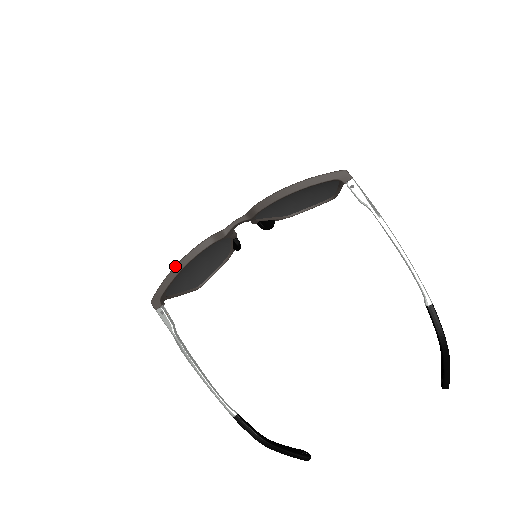
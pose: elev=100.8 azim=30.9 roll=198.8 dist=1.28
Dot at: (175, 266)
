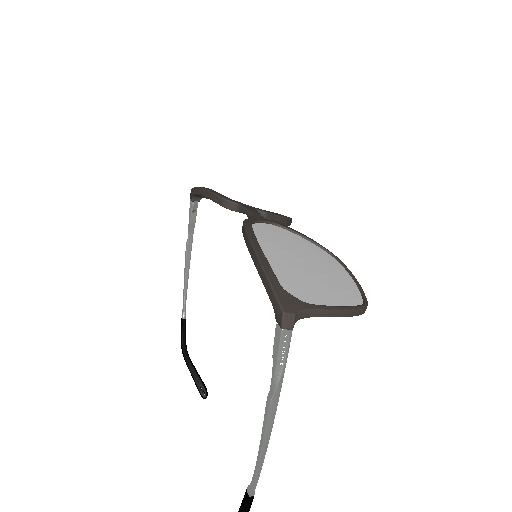
Dot at: (201, 187)
